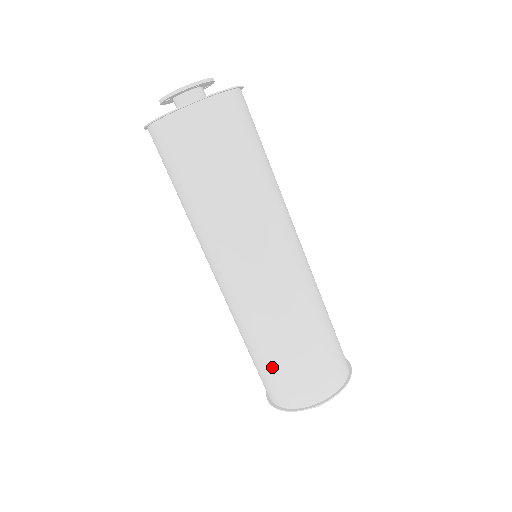
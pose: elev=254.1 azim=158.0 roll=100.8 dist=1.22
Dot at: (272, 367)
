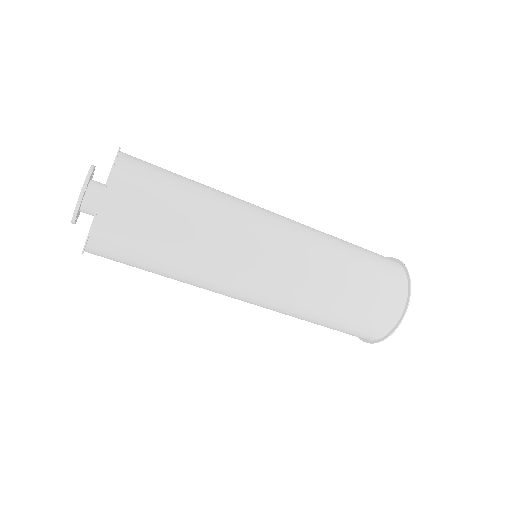
Dot at: (342, 324)
